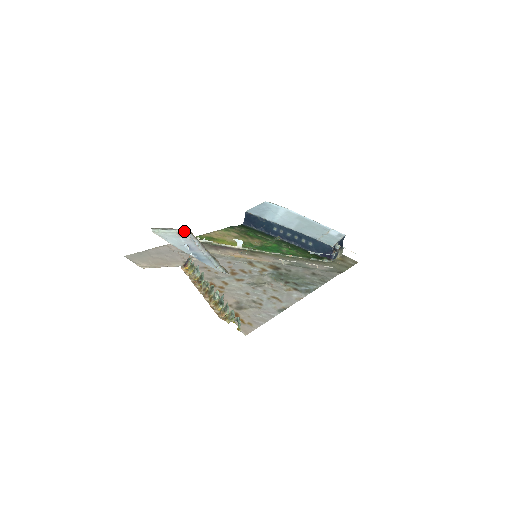
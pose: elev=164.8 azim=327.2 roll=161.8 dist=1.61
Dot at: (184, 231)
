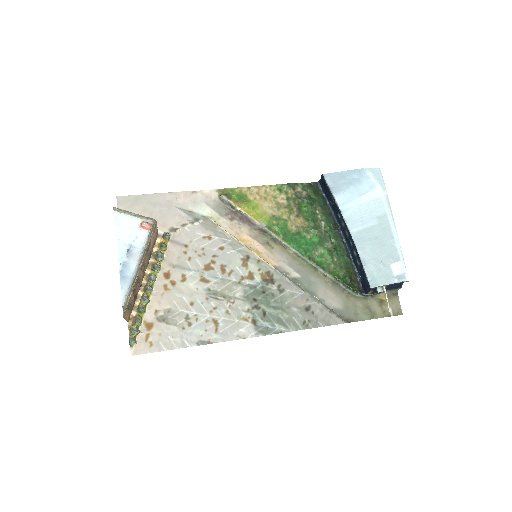
Dot at: (146, 224)
